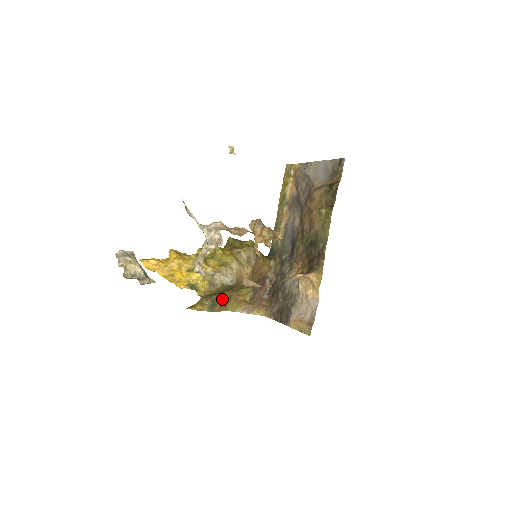
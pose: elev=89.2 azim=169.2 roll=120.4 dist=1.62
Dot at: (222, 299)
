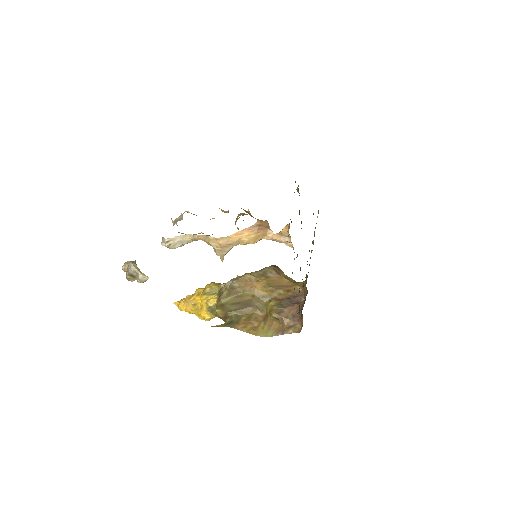
Dot at: (244, 318)
